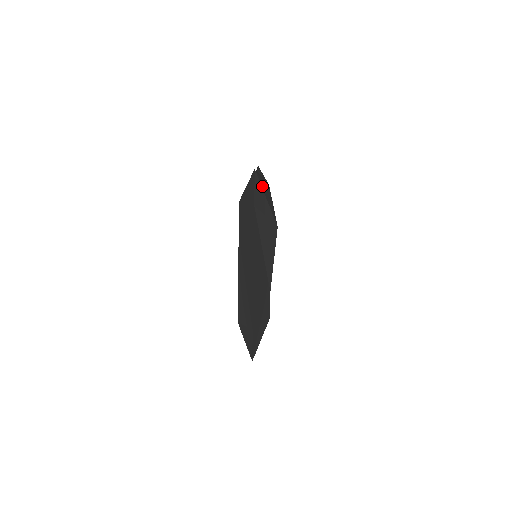
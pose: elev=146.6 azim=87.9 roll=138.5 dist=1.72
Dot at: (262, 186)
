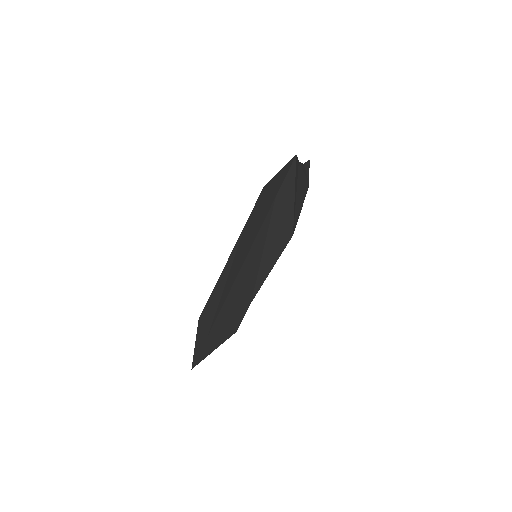
Dot at: (298, 181)
